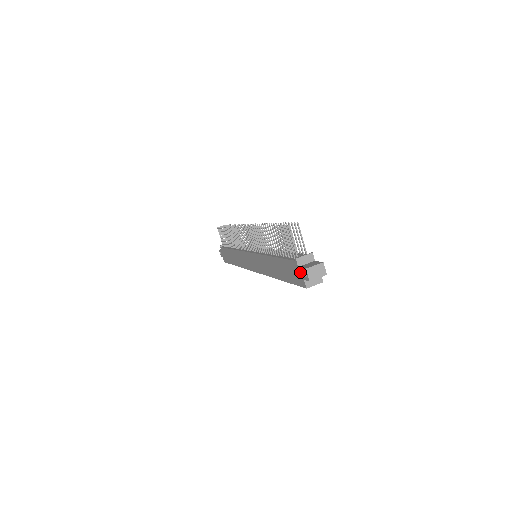
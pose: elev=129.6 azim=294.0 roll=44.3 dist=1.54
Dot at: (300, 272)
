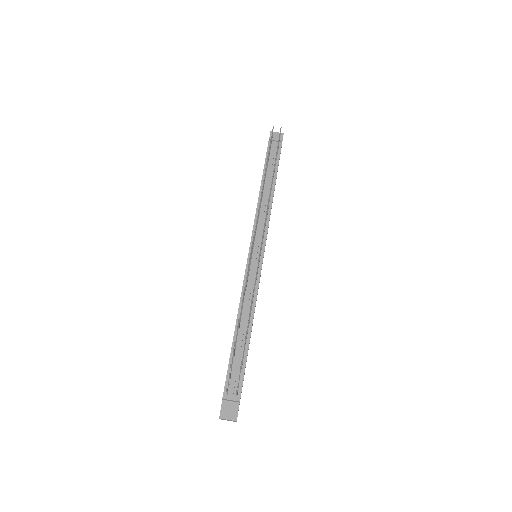
Dot at: (222, 402)
